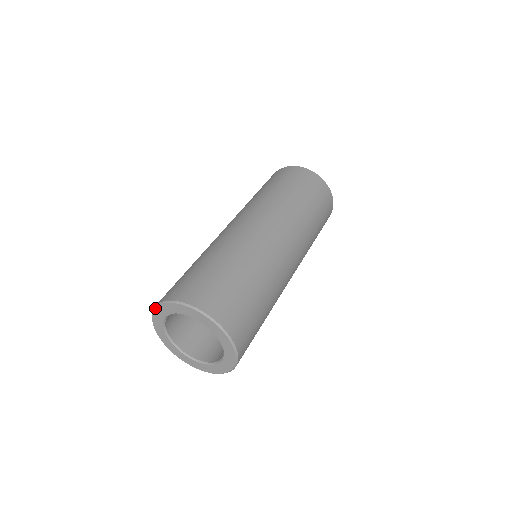
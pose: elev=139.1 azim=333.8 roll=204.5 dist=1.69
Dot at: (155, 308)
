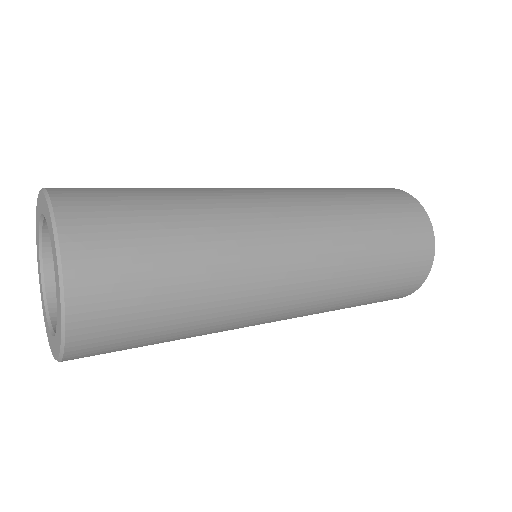
Dot at: (37, 252)
